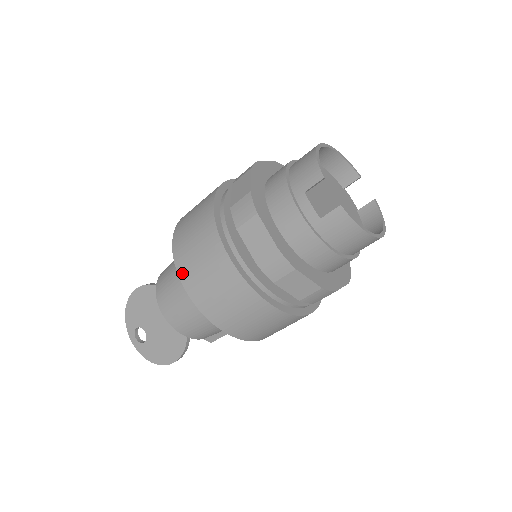
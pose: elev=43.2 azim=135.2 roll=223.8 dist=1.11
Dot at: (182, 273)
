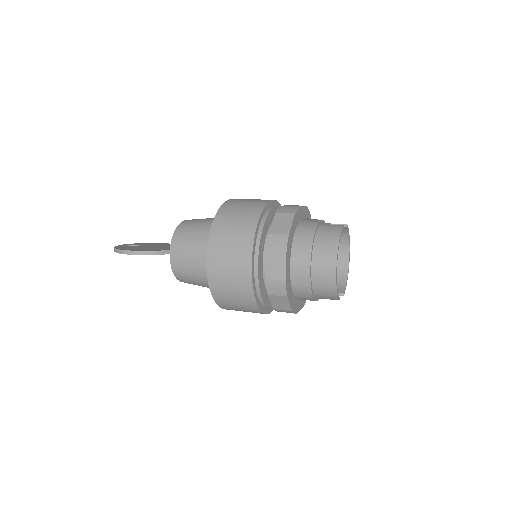
Dot at: occluded
